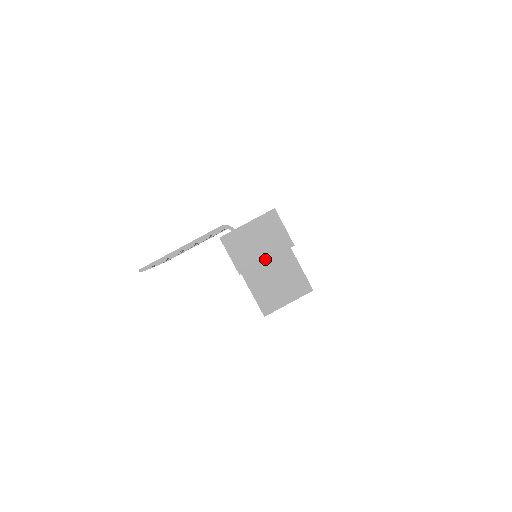
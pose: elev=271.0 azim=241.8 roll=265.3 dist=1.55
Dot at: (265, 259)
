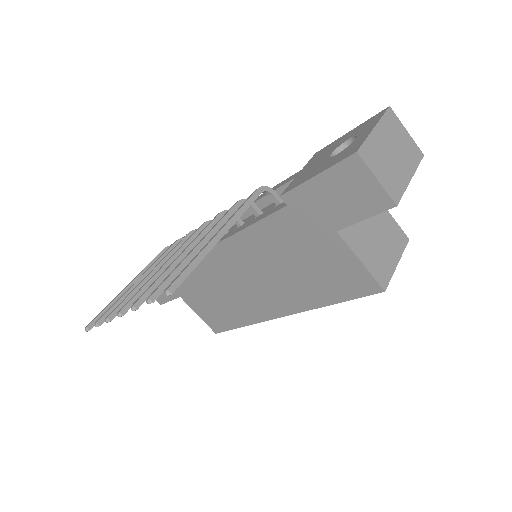
Dot at: (409, 178)
